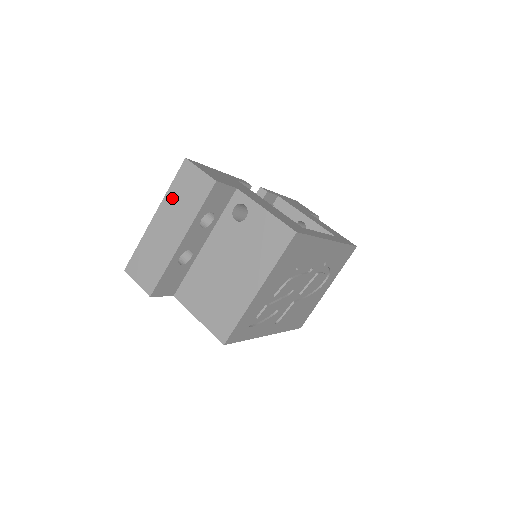
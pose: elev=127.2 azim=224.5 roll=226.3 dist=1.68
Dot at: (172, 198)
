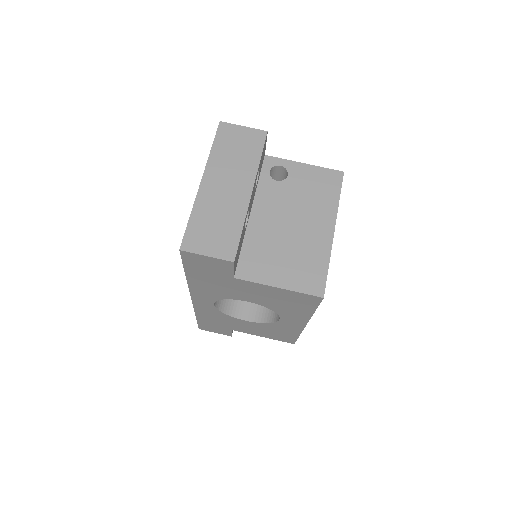
Dot at: (219, 158)
